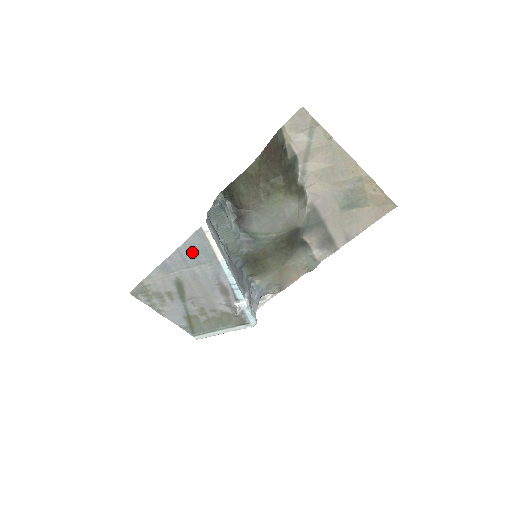
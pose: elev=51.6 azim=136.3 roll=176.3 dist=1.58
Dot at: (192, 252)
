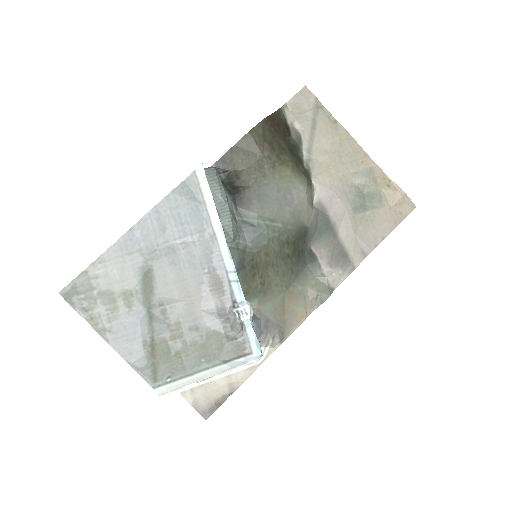
Dot at: (176, 213)
